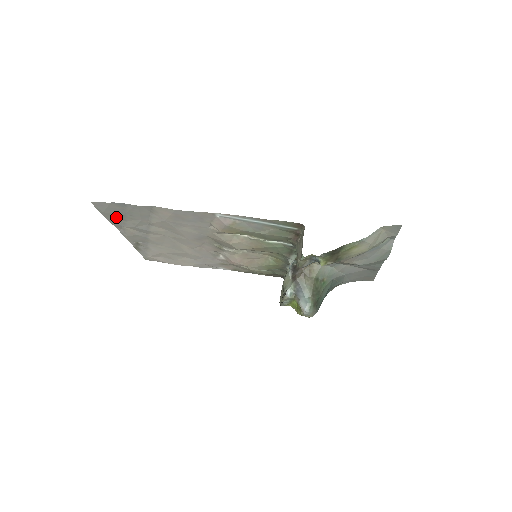
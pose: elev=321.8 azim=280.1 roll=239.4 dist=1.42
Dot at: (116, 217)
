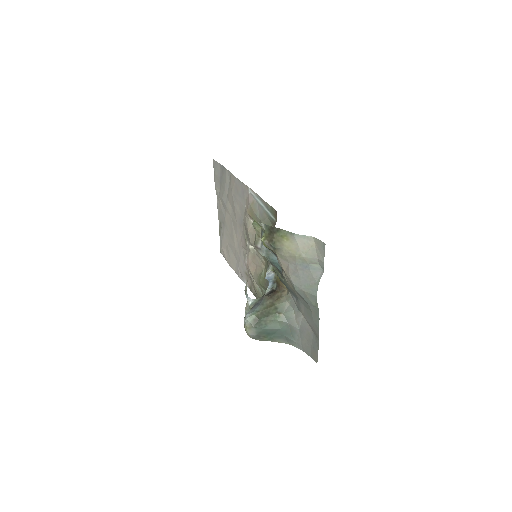
Dot at: (218, 182)
